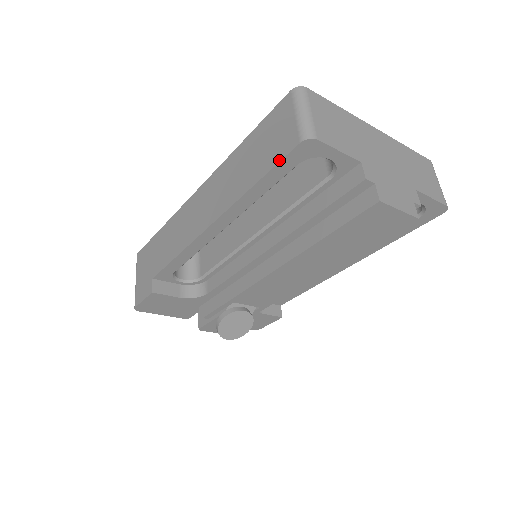
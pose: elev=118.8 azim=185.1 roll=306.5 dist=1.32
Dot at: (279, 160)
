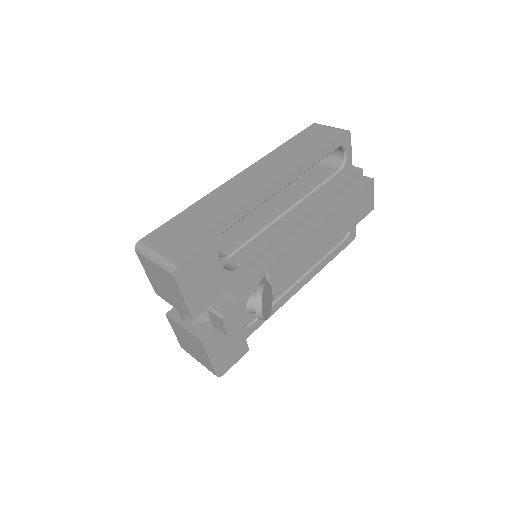
Dot at: (334, 138)
